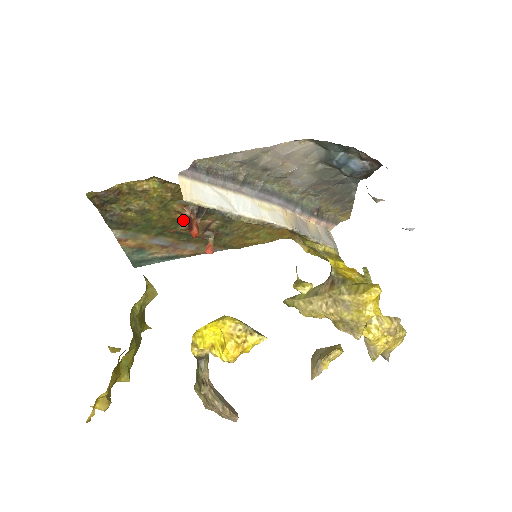
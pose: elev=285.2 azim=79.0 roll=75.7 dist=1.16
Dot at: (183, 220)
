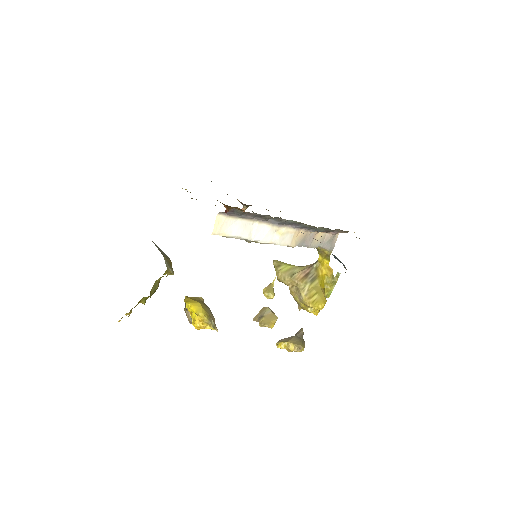
Dot at: occluded
